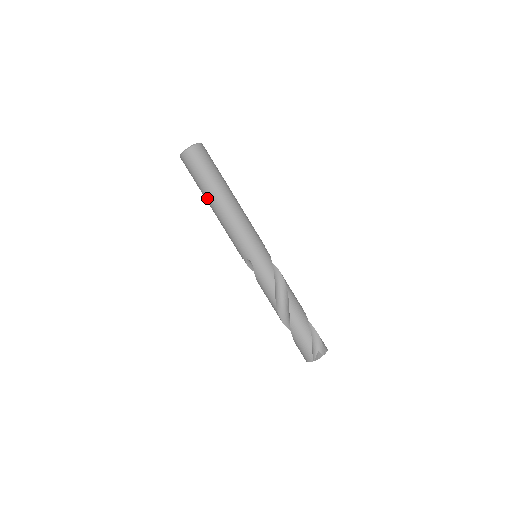
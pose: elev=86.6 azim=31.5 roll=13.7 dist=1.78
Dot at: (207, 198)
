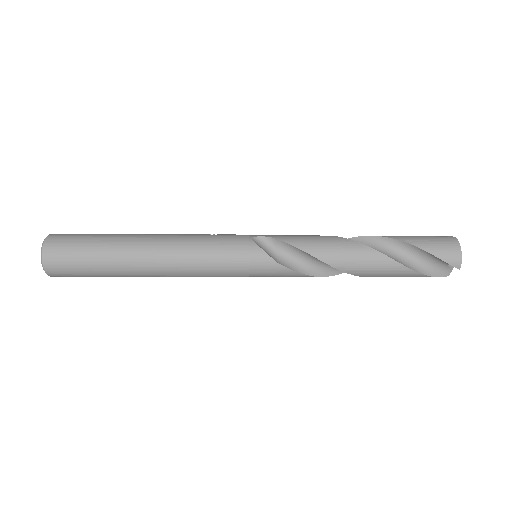
Dot at: occluded
